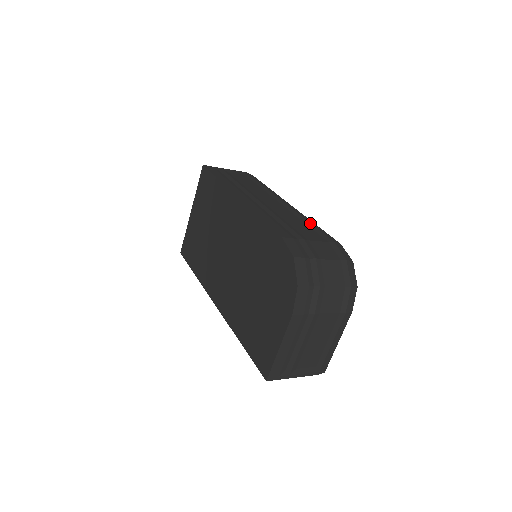
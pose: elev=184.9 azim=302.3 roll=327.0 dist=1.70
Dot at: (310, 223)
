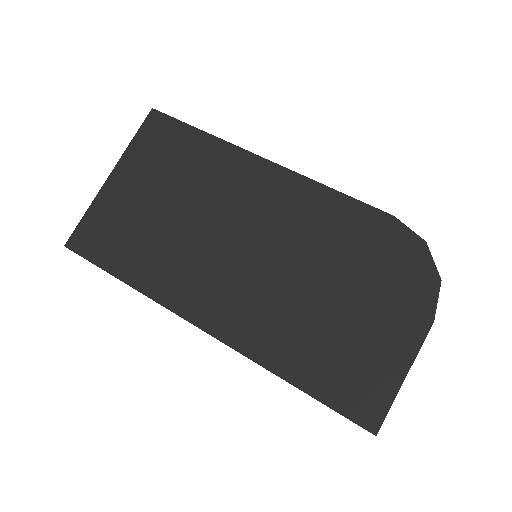
Dot at: occluded
